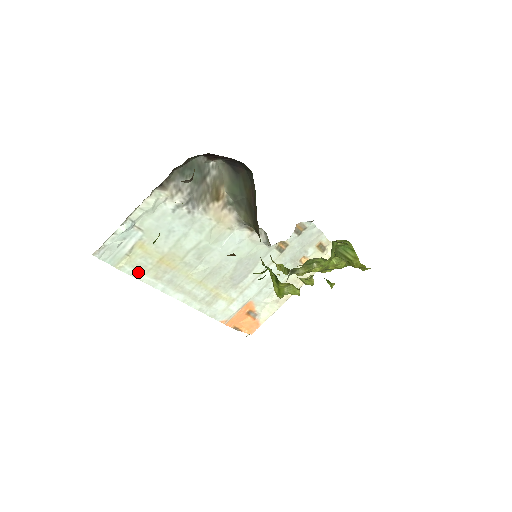
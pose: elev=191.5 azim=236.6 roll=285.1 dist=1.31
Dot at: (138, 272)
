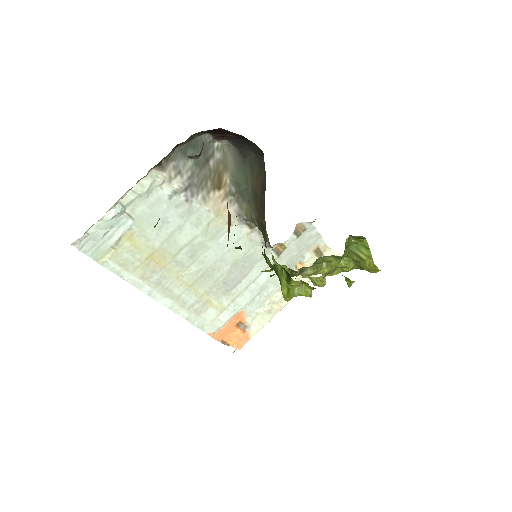
Dot at: (123, 270)
